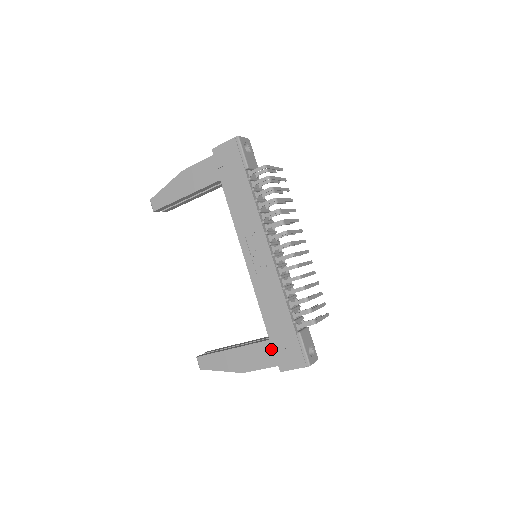
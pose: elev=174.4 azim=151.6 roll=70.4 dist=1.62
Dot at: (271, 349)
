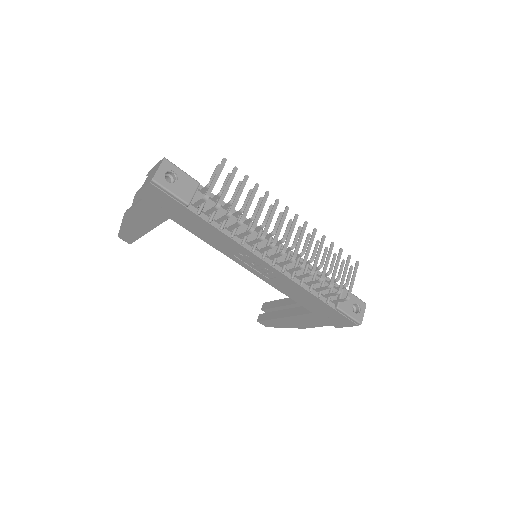
Dot at: (318, 318)
